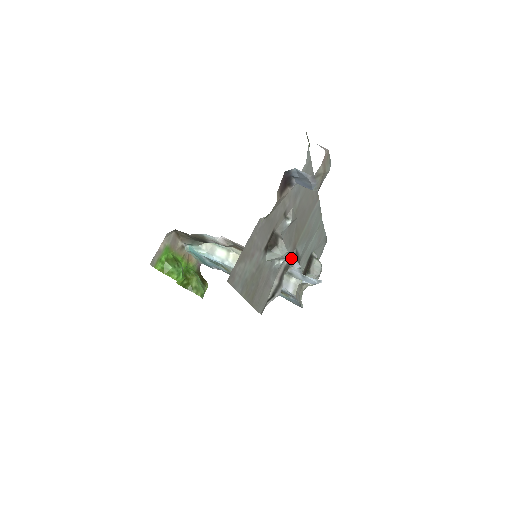
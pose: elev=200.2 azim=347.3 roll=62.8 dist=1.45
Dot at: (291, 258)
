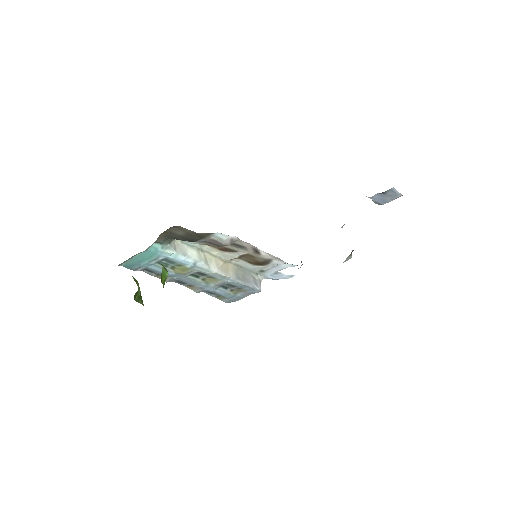
Dot at: occluded
